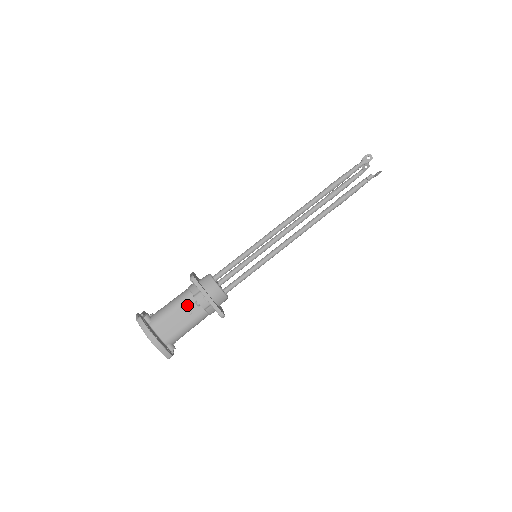
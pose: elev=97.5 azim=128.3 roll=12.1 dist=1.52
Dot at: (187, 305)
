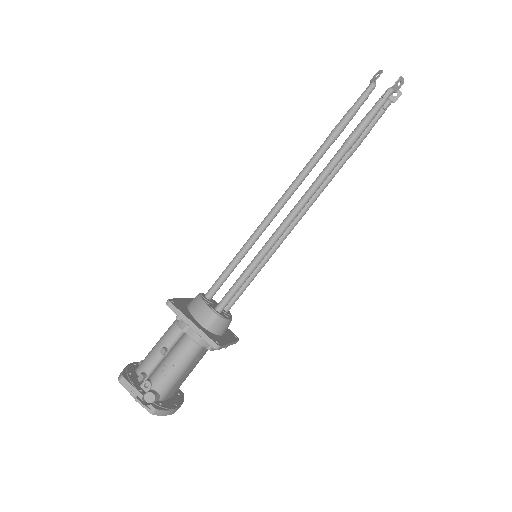
Dot at: (198, 357)
